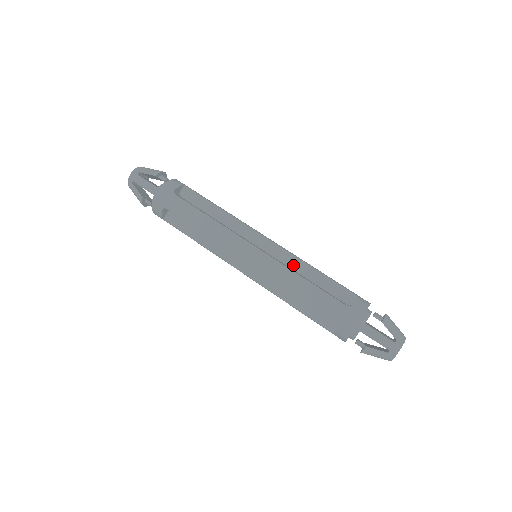
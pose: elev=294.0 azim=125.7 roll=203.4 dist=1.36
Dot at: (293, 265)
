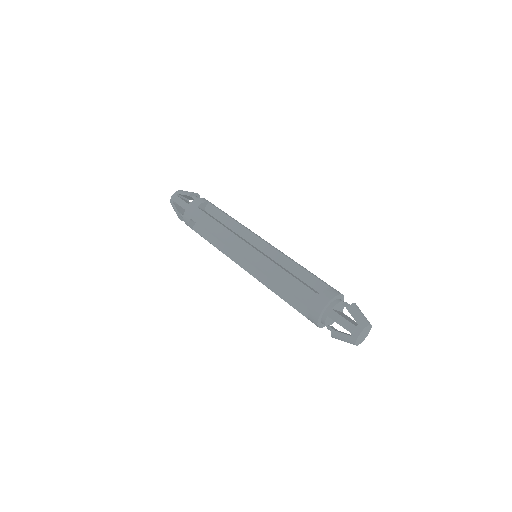
Dot at: (282, 262)
